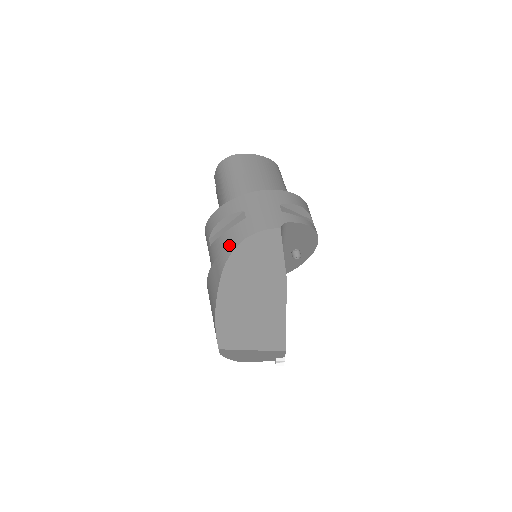
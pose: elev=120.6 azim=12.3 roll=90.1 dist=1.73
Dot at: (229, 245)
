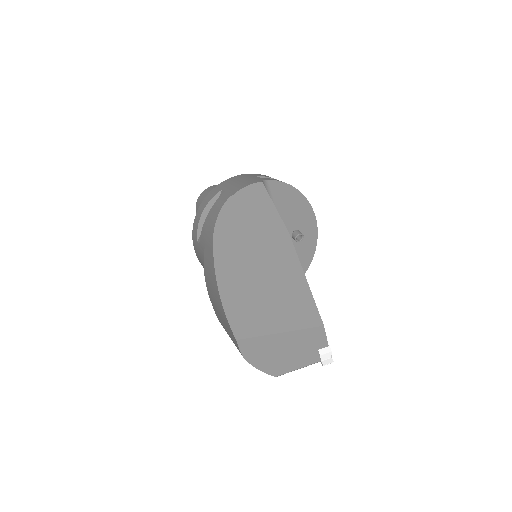
Dot at: (214, 215)
